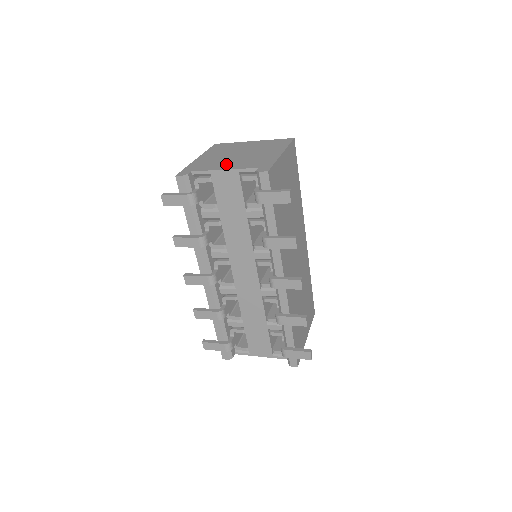
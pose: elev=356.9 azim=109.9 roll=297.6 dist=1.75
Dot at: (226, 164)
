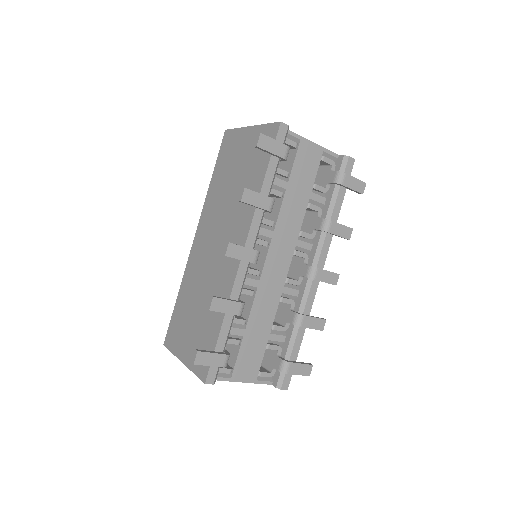
Dot at: occluded
